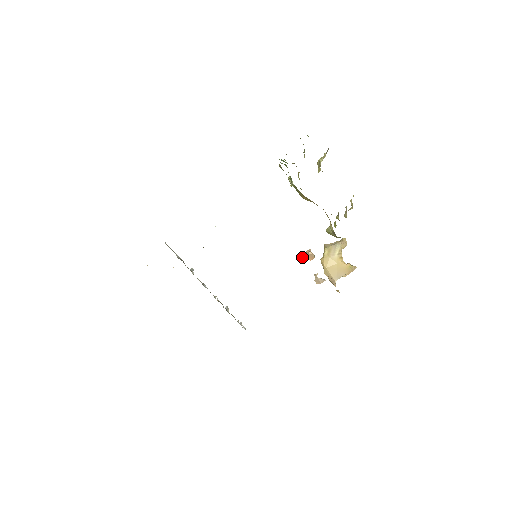
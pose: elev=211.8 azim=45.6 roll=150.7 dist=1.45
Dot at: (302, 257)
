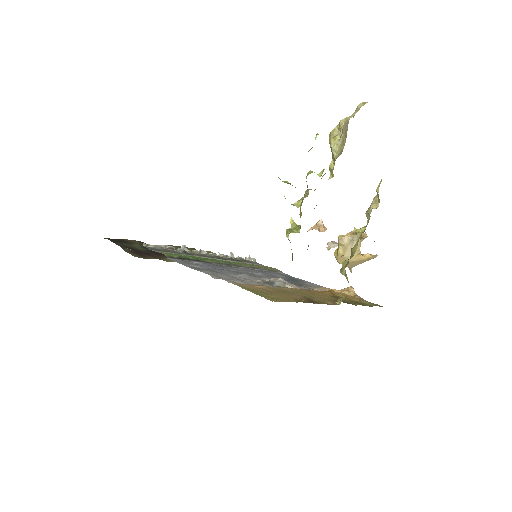
Dot at: (311, 229)
